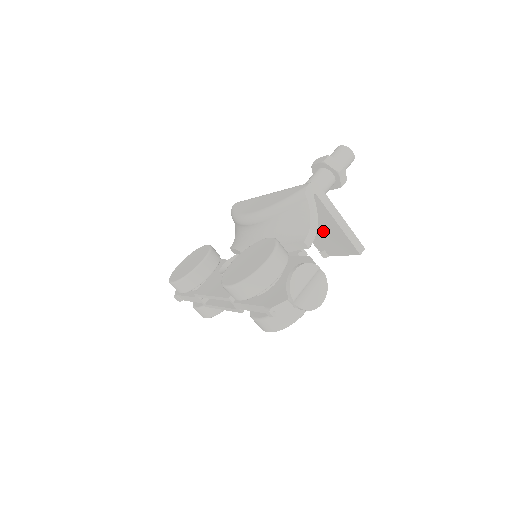
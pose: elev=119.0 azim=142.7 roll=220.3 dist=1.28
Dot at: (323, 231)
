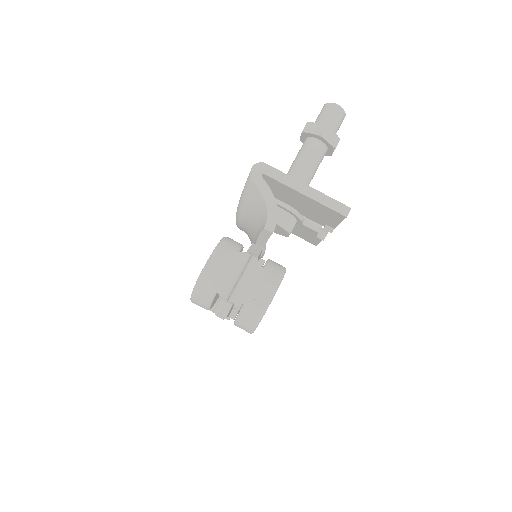
Dot at: (305, 206)
